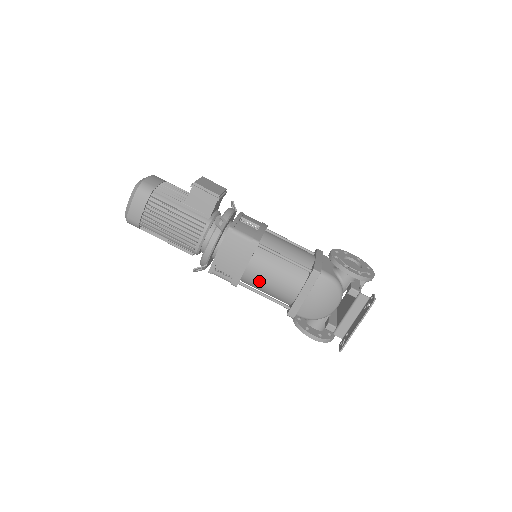
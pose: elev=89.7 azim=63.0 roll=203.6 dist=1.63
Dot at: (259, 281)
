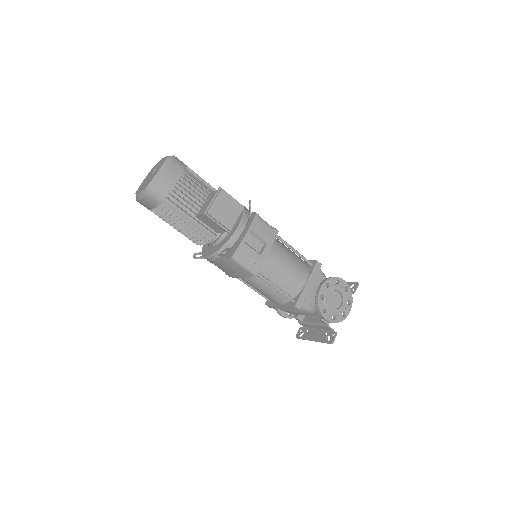
Dot at: occluded
